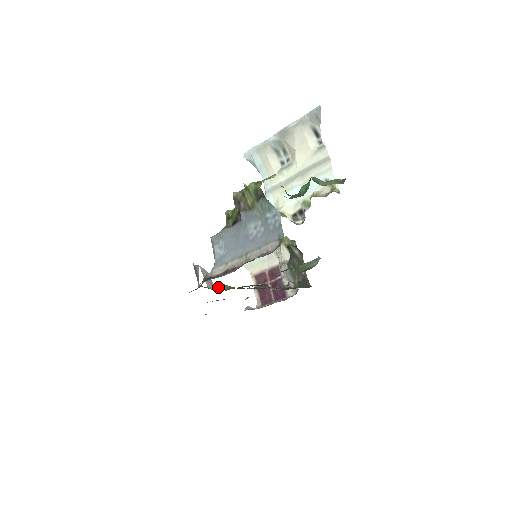
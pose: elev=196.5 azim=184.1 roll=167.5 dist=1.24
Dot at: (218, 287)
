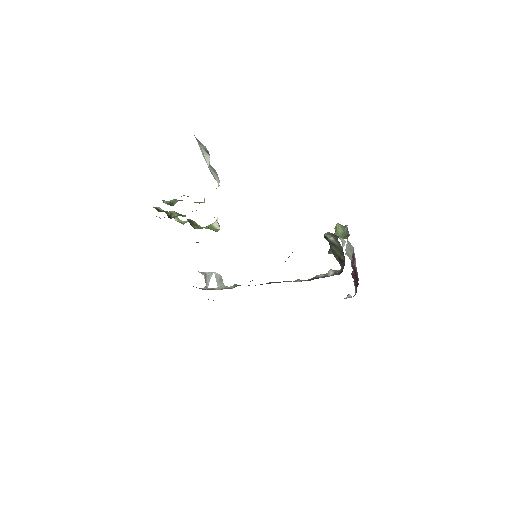
Dot at: (228, 287)
